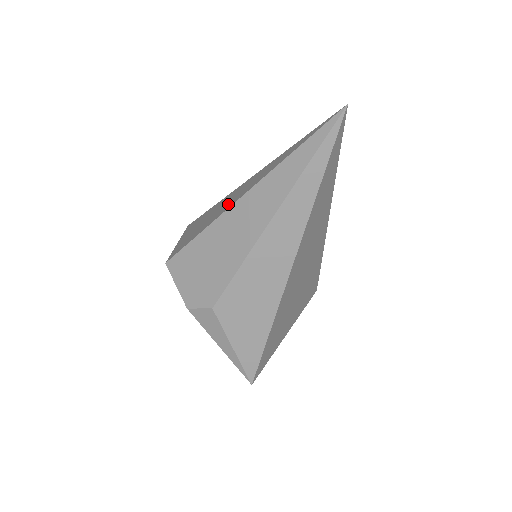
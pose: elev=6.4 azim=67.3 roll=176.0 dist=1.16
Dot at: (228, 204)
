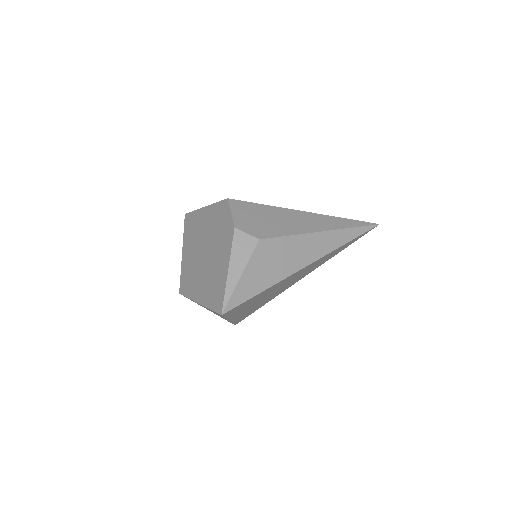
Dot at: occluded
